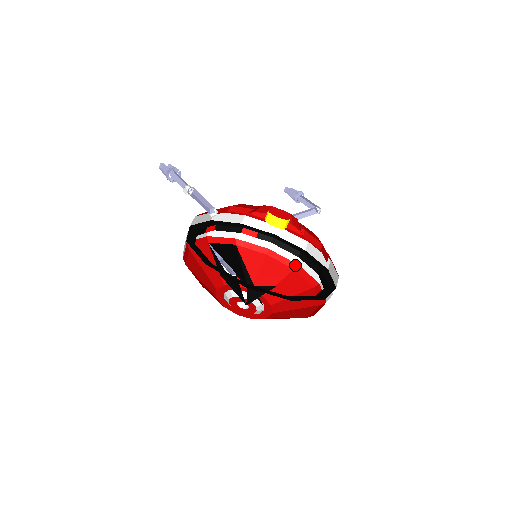
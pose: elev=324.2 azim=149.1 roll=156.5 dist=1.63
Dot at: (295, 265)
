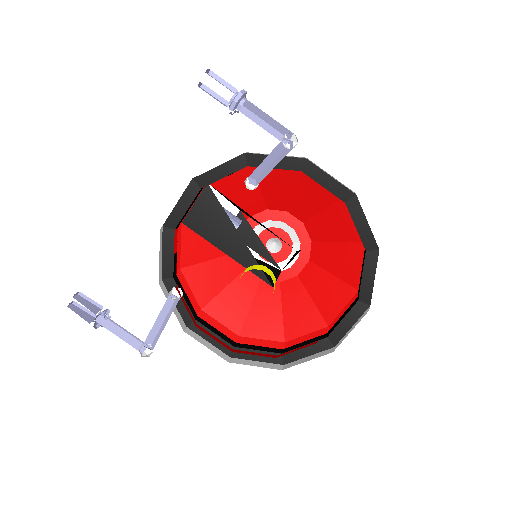
Dot at: occluded
